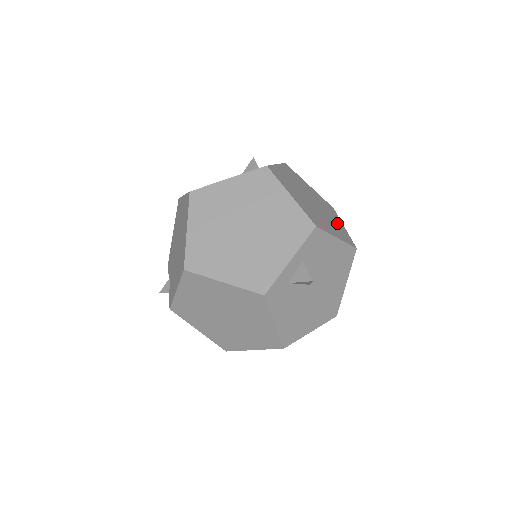
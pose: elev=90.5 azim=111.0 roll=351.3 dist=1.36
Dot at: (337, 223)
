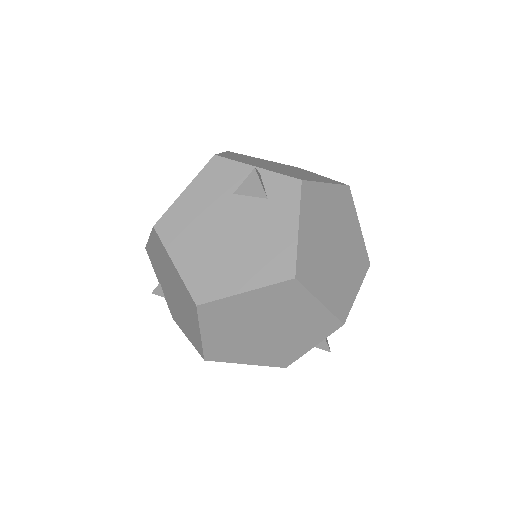
Dot at: (355, 238)
